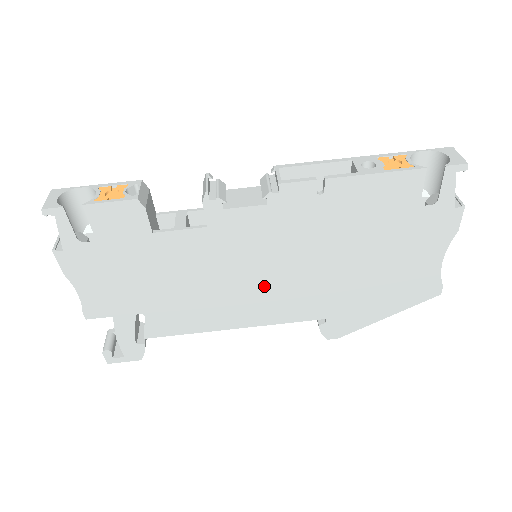
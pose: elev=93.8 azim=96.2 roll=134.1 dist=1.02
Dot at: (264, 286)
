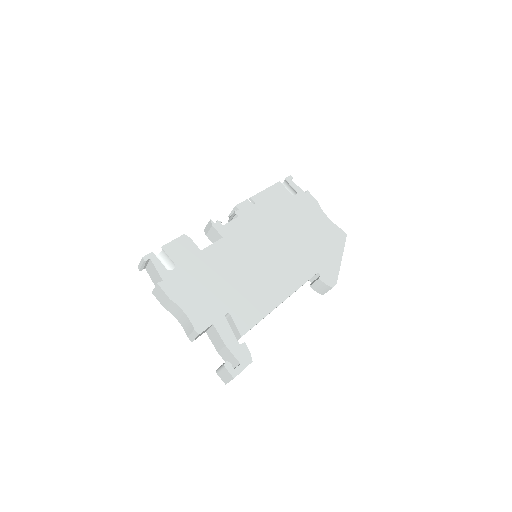
Dot at: (273, 263)
